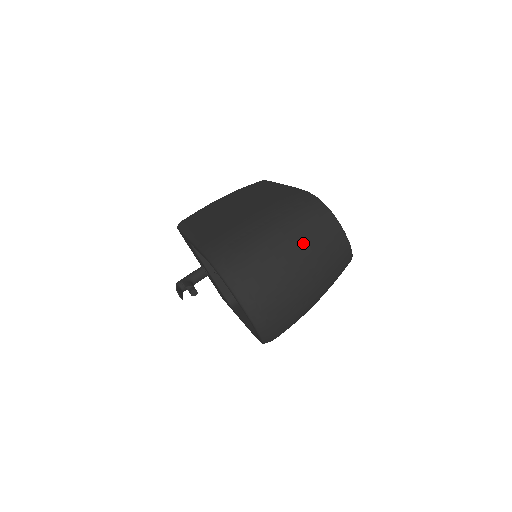
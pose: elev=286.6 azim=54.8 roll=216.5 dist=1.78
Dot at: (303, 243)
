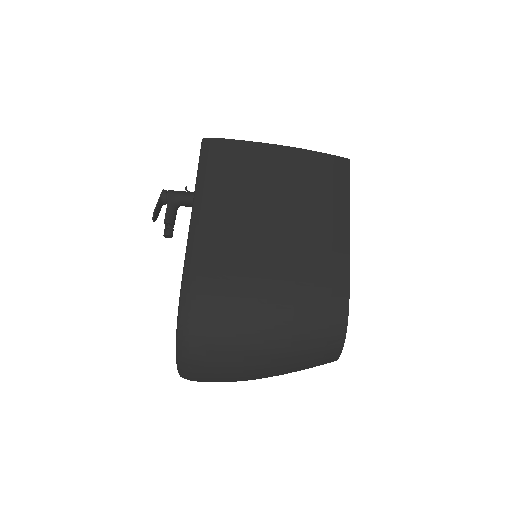
Dot at: (284, 363)
